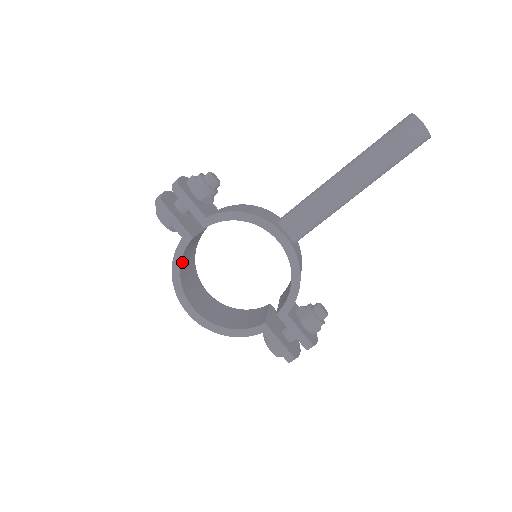
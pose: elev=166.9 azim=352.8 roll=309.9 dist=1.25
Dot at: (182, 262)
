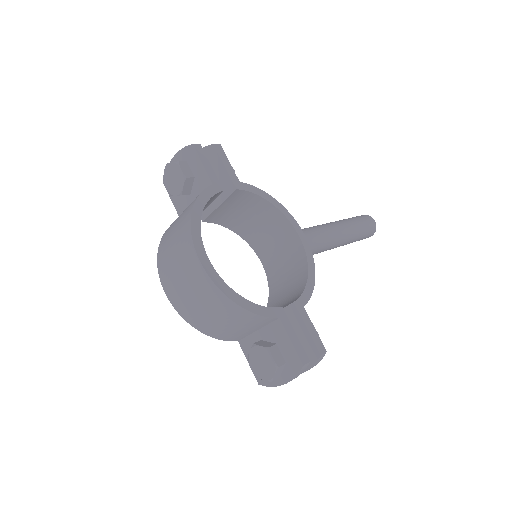
Dot at: occluded
